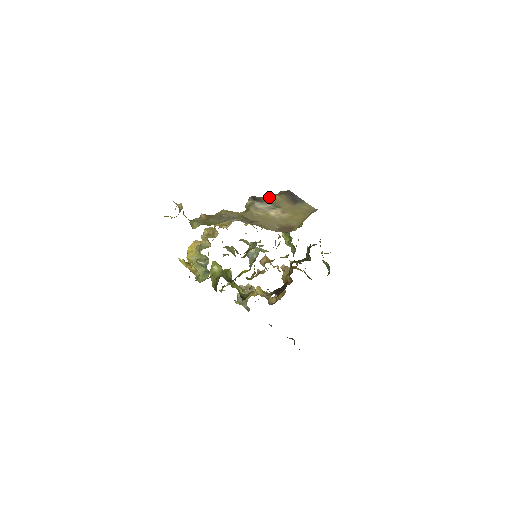
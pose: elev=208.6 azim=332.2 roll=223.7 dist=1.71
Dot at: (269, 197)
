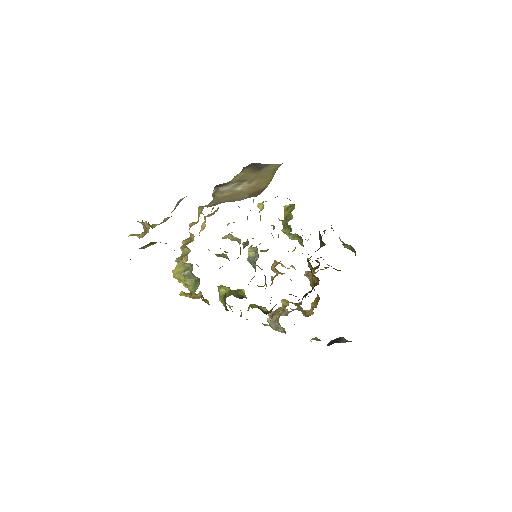
Dot at: (233, 178)
